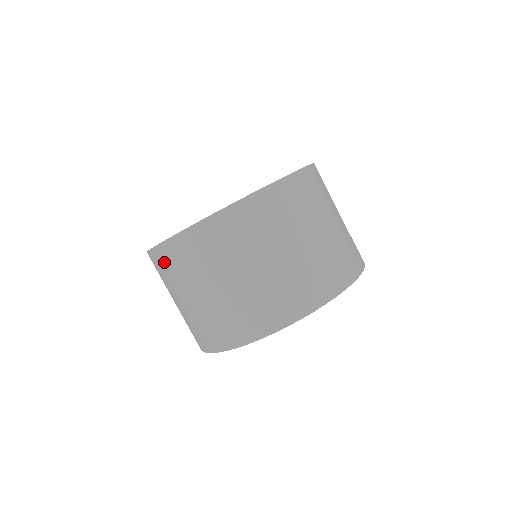
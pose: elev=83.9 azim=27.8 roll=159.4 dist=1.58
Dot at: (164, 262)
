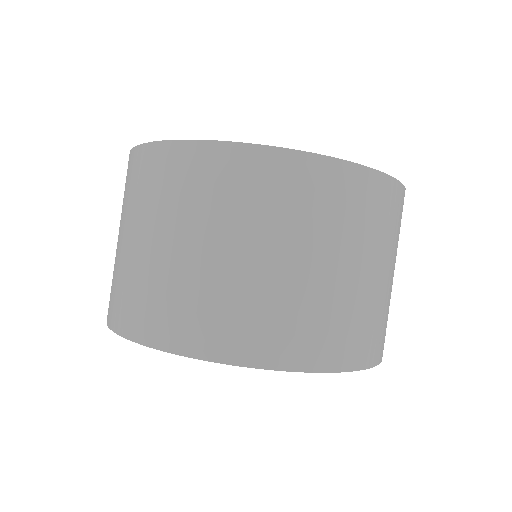
Dot at: (135, 172)
